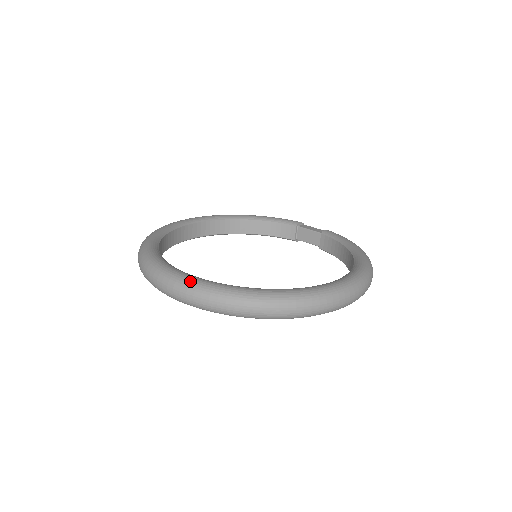
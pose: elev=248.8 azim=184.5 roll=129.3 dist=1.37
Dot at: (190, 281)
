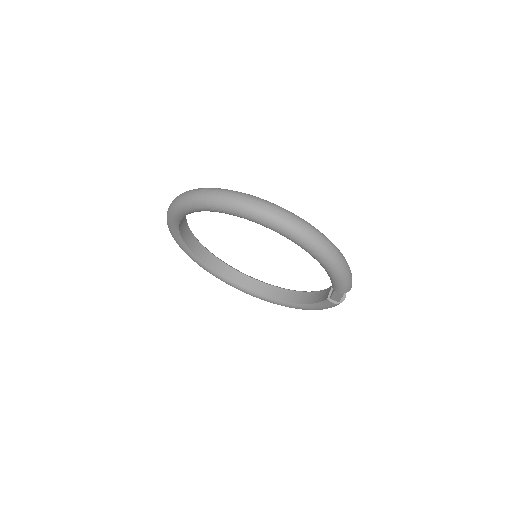
Dot at: occluded
